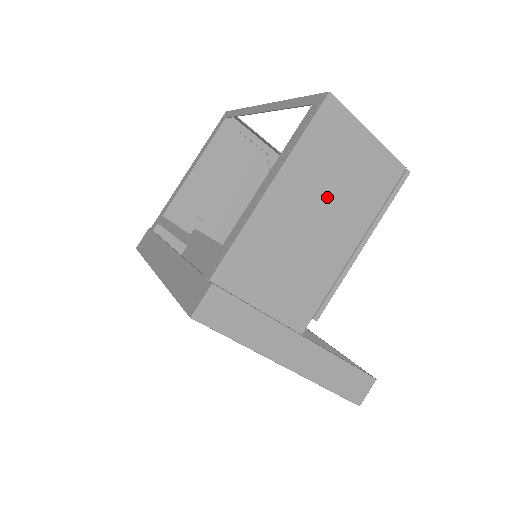
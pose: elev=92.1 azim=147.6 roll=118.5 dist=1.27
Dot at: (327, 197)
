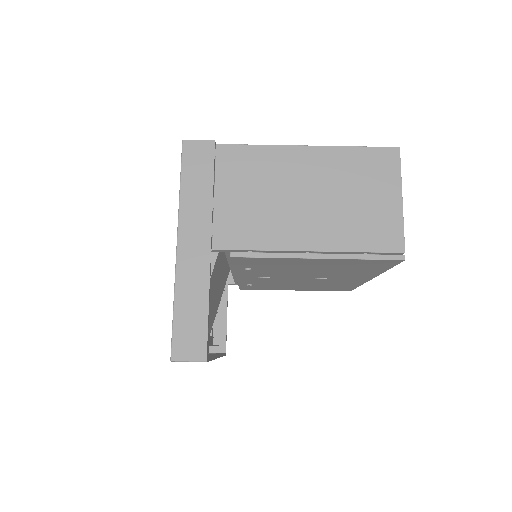
Dot at: (331, 195)
